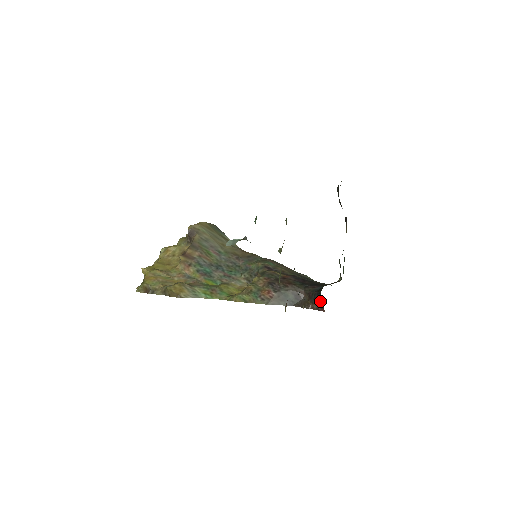
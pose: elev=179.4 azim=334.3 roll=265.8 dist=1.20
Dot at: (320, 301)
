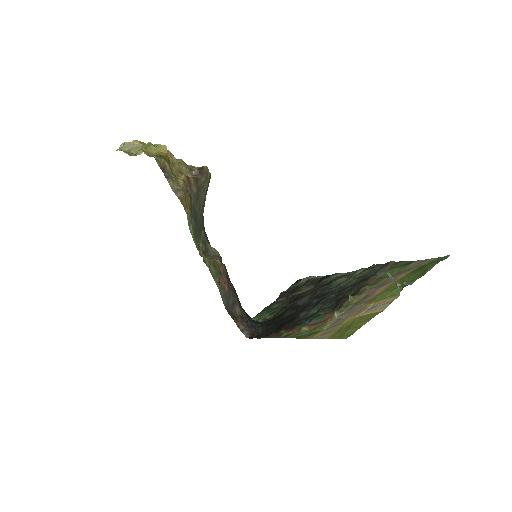
Dot at: (253, 329)
